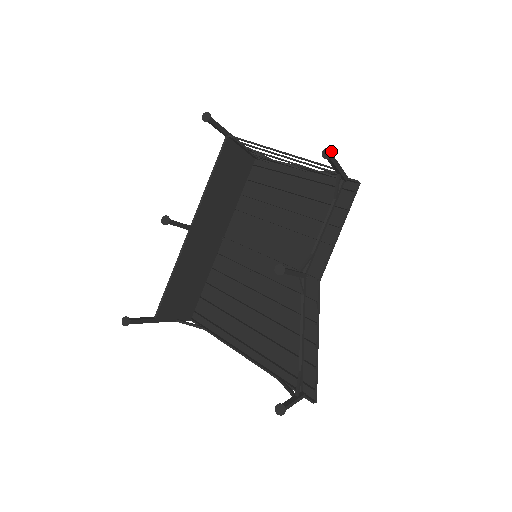
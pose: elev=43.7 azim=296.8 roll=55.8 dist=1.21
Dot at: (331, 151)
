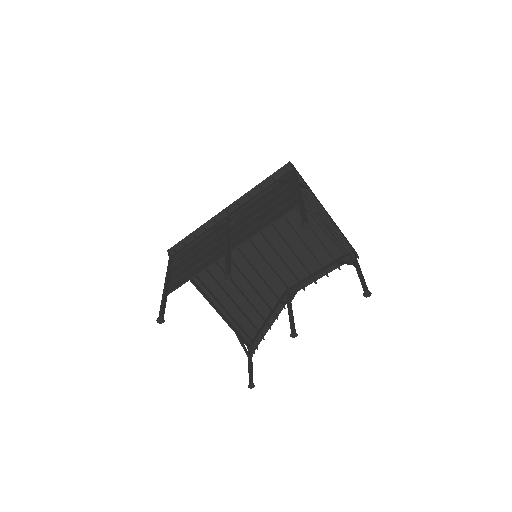
Dot at: occluded
